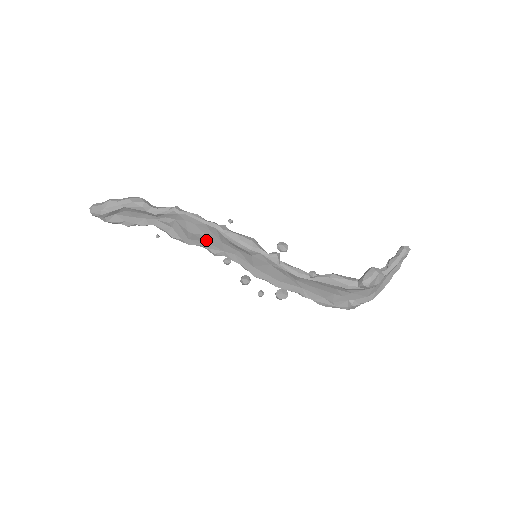
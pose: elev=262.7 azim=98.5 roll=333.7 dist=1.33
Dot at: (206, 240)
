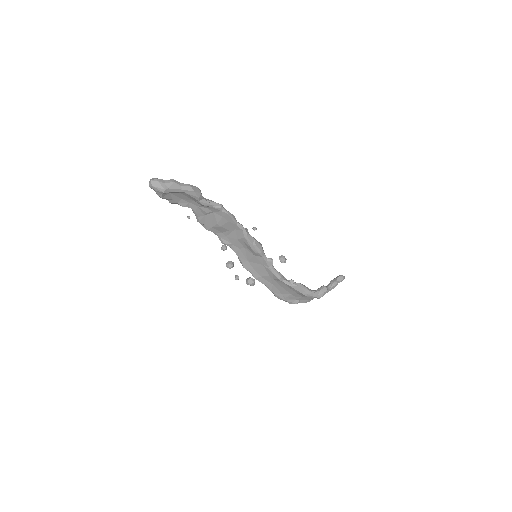
Dot at: (225, 233)
